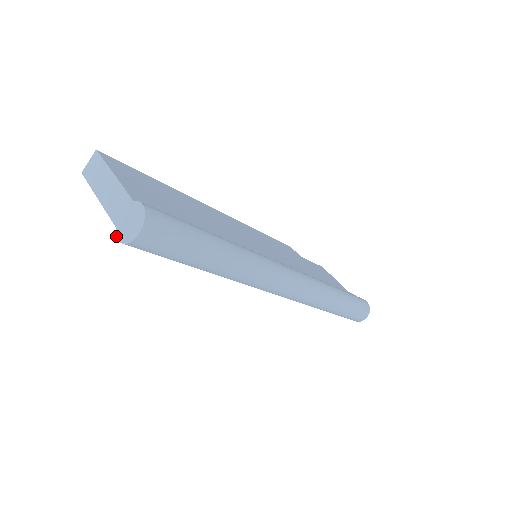
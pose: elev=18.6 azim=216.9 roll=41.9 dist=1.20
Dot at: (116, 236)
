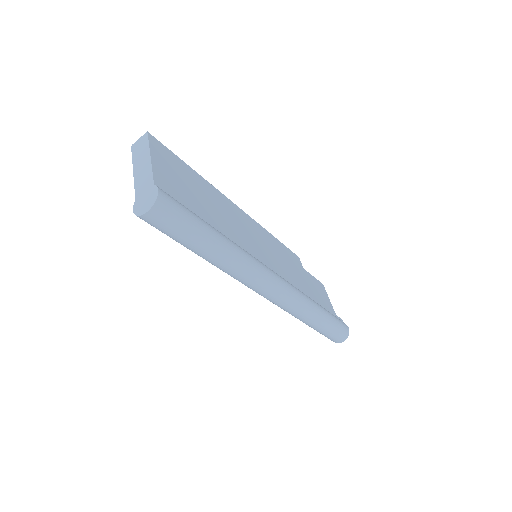
Dot at: (133, 207)
